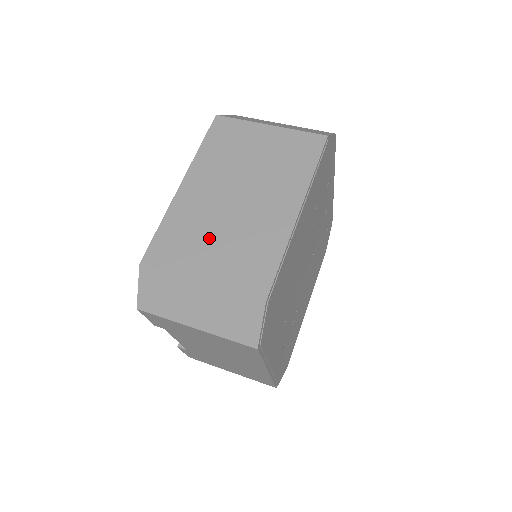
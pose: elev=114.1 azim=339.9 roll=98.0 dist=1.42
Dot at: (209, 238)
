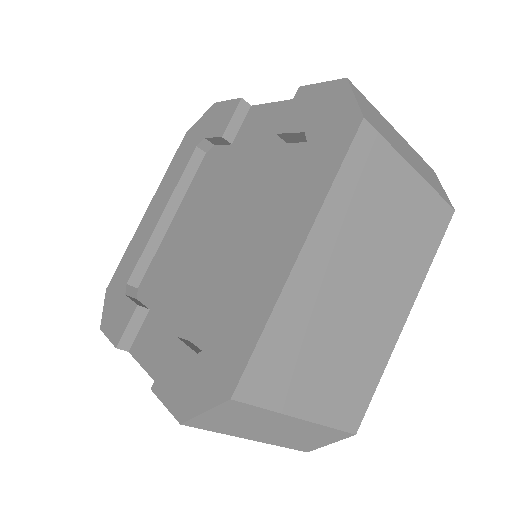
Dot at: (320, 355)
